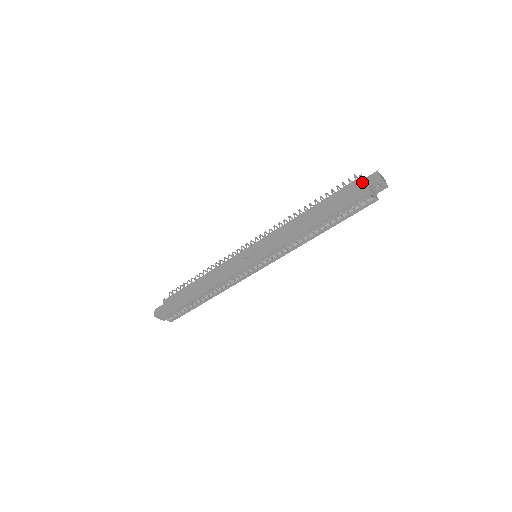
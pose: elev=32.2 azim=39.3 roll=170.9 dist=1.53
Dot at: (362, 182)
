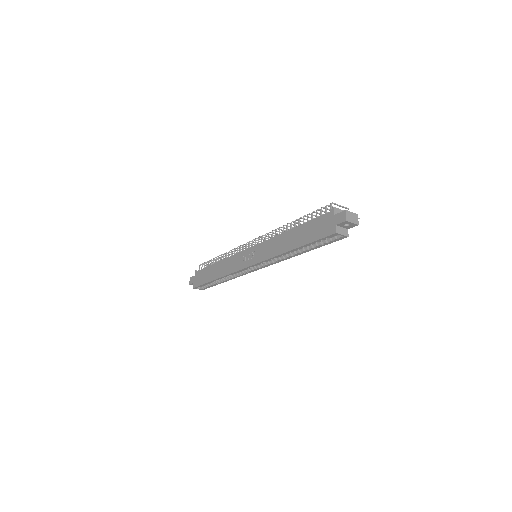
Dot at: (332, 218)
